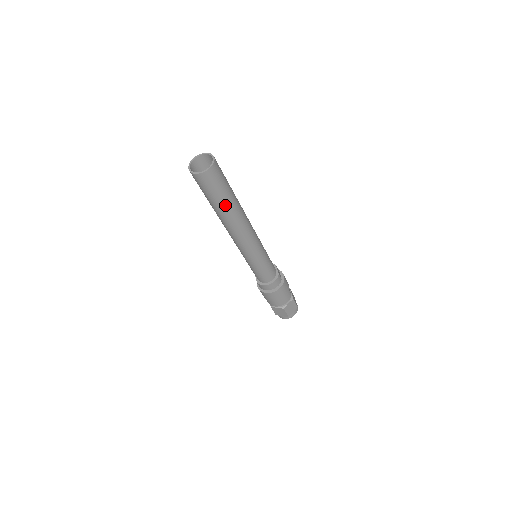
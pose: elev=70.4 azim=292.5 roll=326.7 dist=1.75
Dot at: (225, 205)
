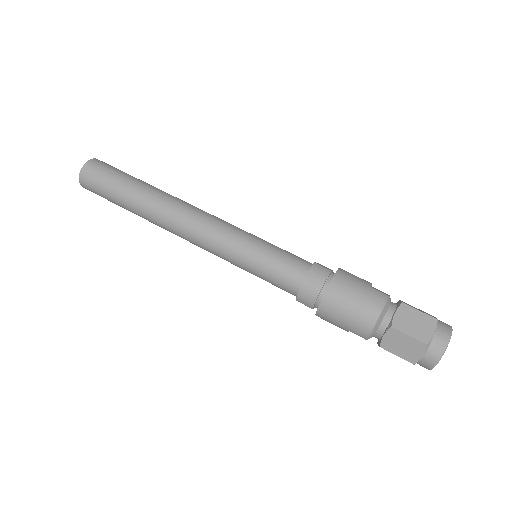
Dot at: (130, 192)
